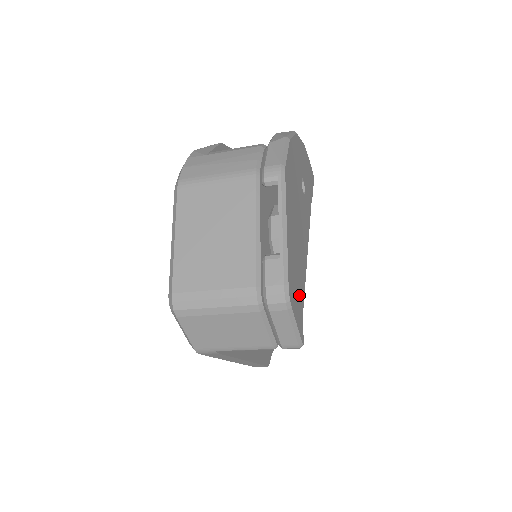
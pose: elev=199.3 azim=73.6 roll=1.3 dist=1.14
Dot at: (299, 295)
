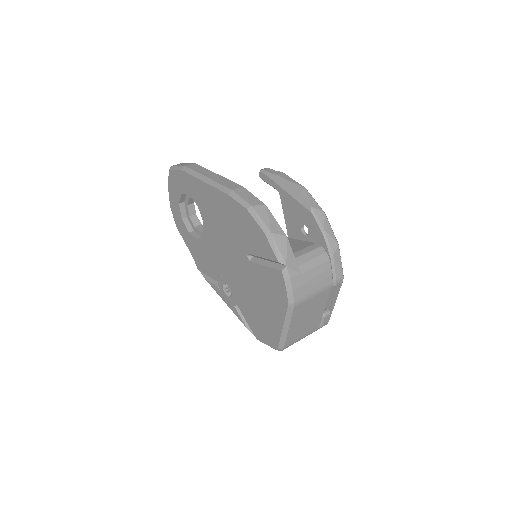
Dot at: occluded
